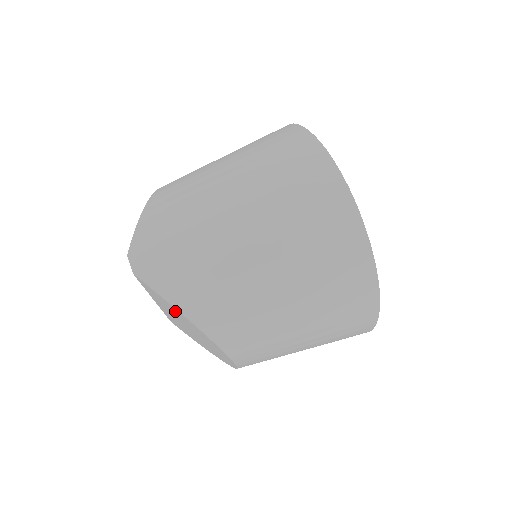
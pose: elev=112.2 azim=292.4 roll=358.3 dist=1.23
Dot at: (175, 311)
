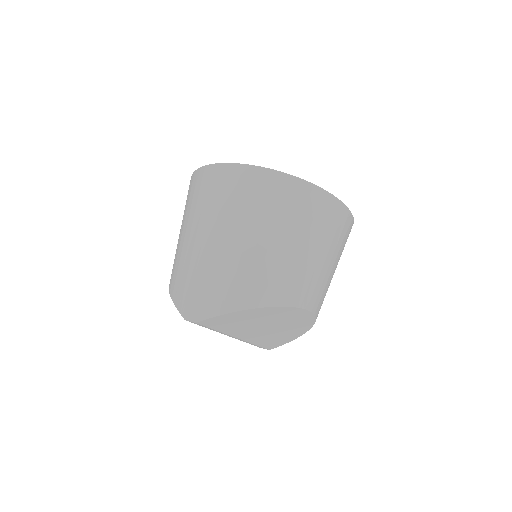
Dot at: (239, 318)
